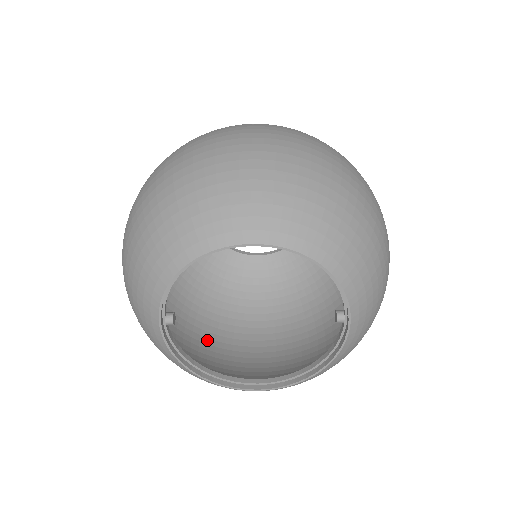
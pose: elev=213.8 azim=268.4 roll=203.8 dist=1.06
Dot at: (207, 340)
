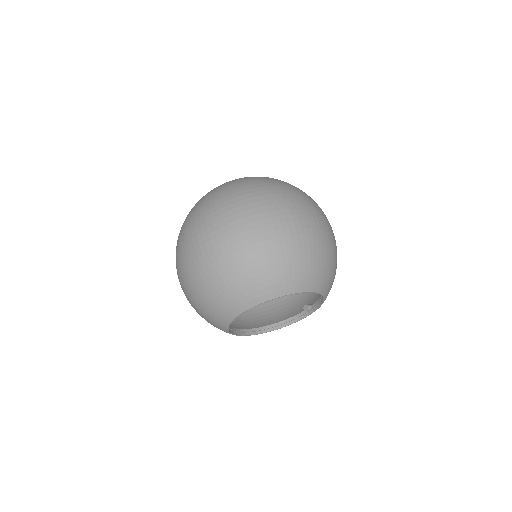
Dot at: occluded
